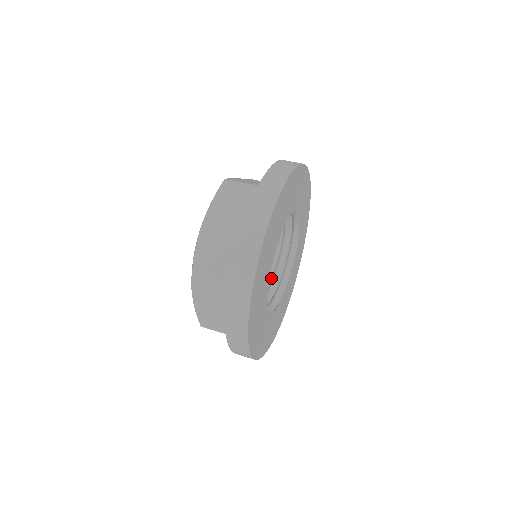
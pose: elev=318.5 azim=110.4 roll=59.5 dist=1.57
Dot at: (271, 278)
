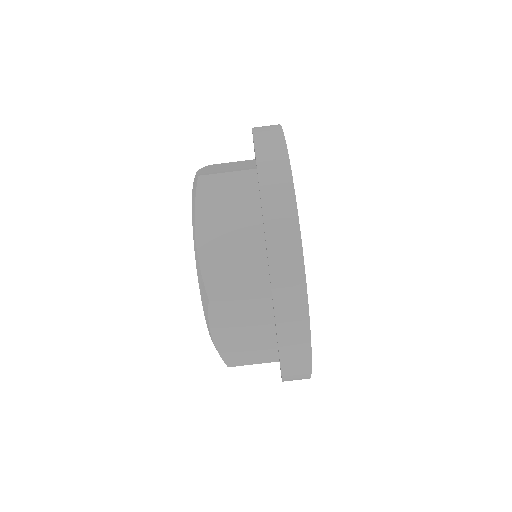
Dot at: occluded
